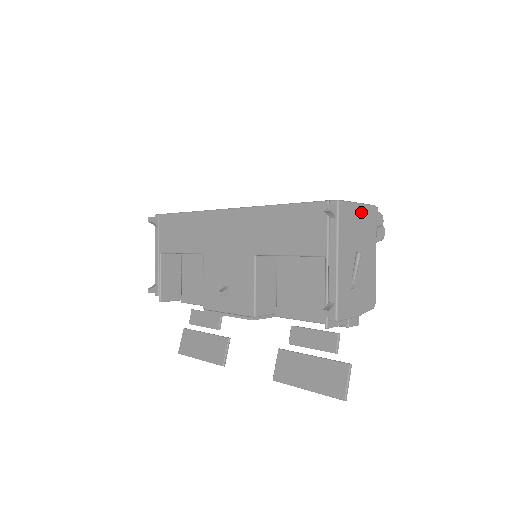
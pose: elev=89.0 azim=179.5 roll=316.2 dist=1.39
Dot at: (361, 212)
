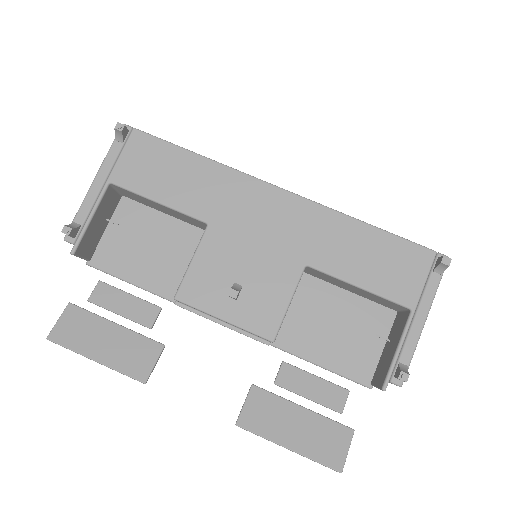
Dot at: occluded
